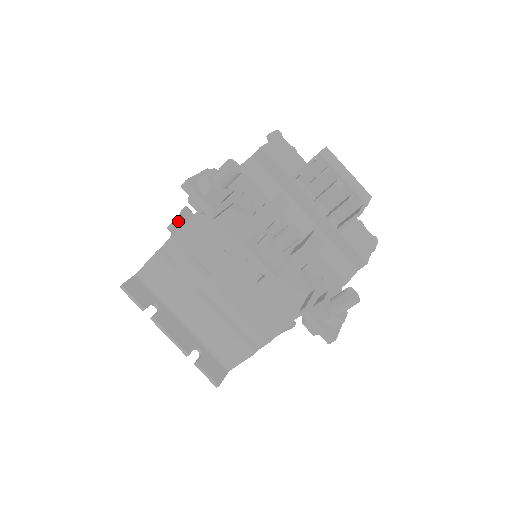
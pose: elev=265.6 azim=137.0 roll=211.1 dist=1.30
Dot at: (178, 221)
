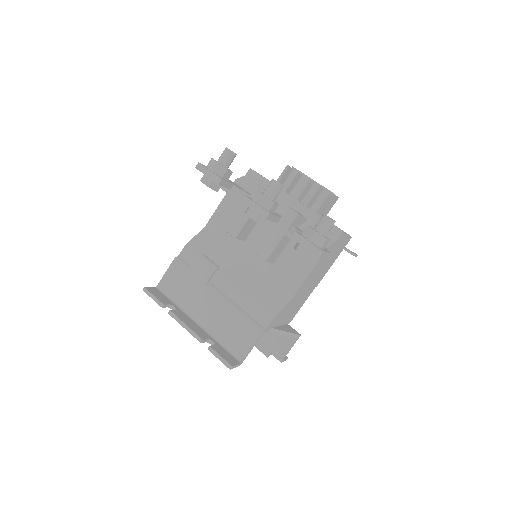
Dot at: occluded
